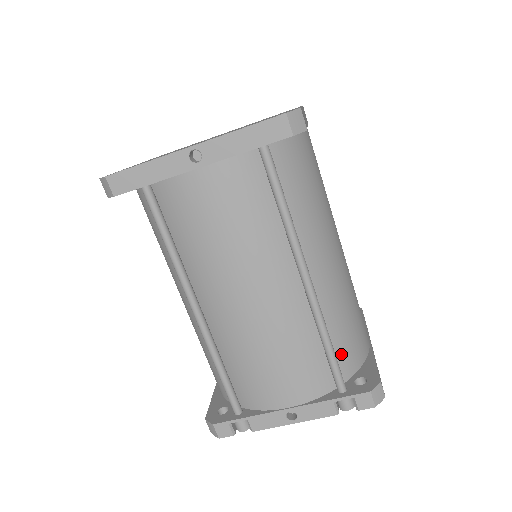
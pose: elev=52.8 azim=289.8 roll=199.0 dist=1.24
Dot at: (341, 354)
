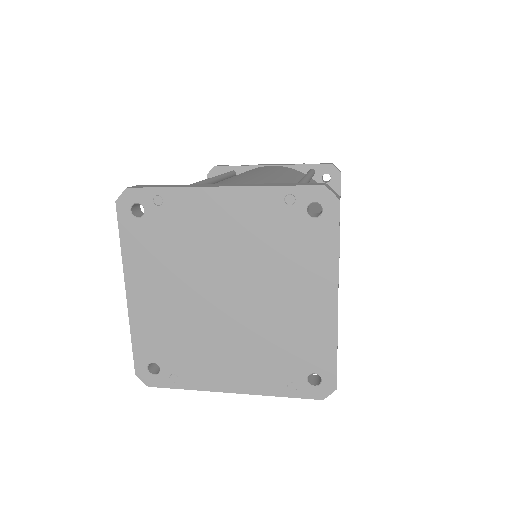
Dot at: occluded
